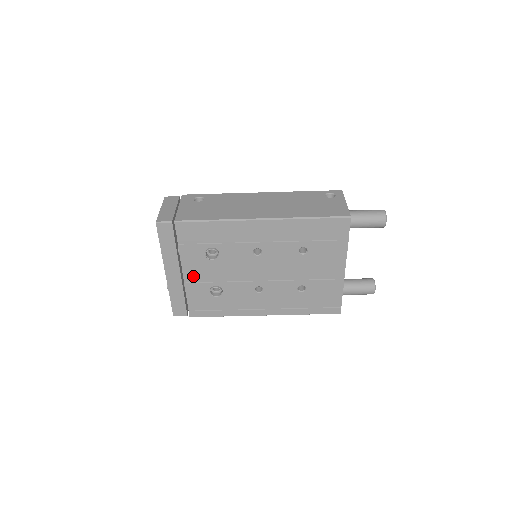
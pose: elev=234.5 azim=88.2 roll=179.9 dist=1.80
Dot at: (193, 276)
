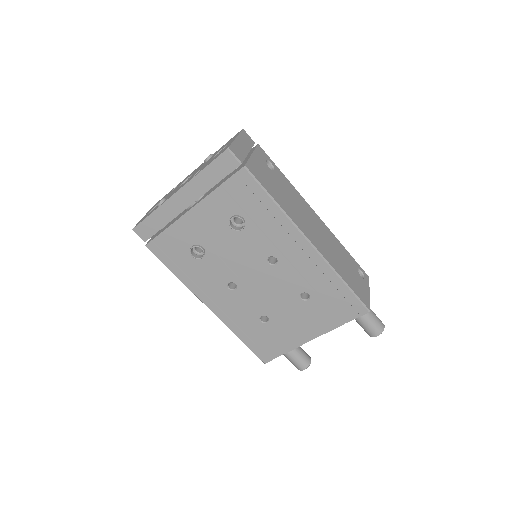
Dot at: (196, 220)
